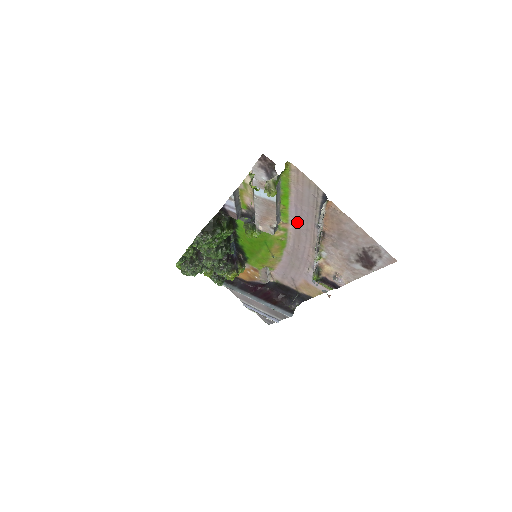
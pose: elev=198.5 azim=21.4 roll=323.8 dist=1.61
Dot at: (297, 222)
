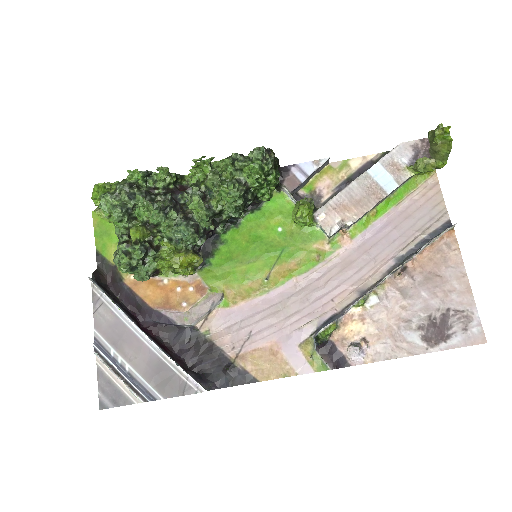
Dot at: (366, 244)
